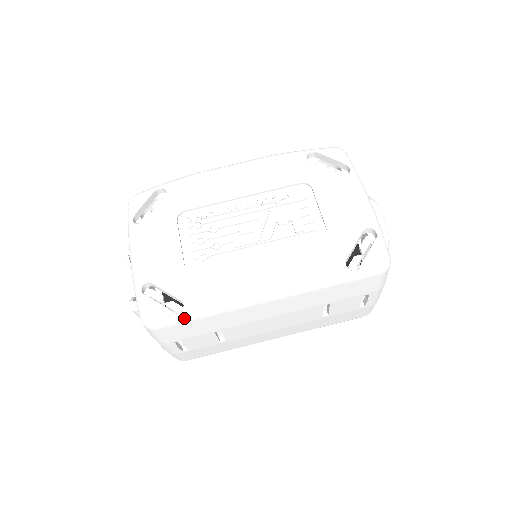
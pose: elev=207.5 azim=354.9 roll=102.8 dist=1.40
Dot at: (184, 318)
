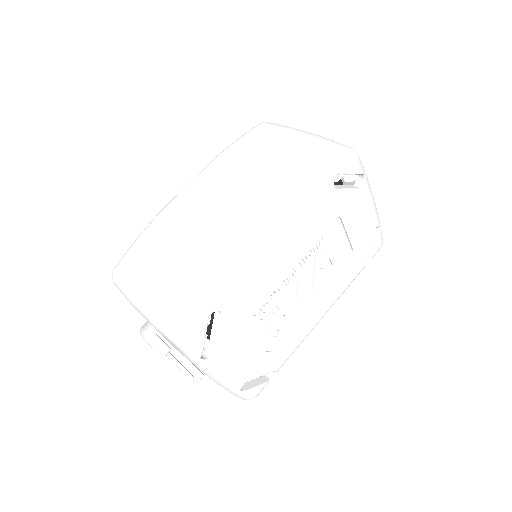
Dot at: (273, 374)
